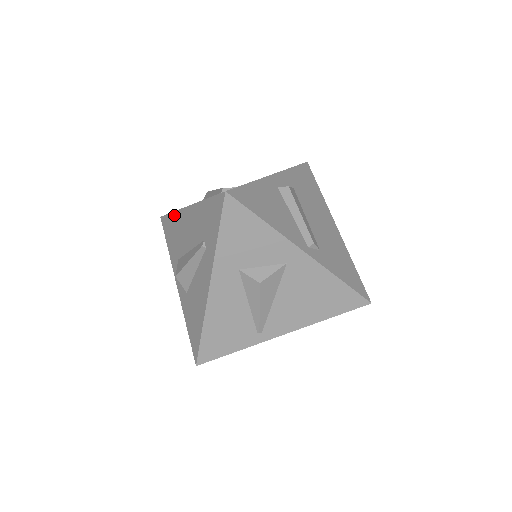
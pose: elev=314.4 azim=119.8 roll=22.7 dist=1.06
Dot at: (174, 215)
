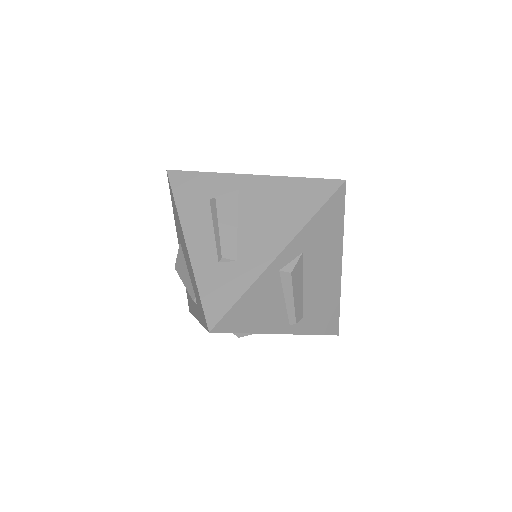
Dot at: (176, 212)
